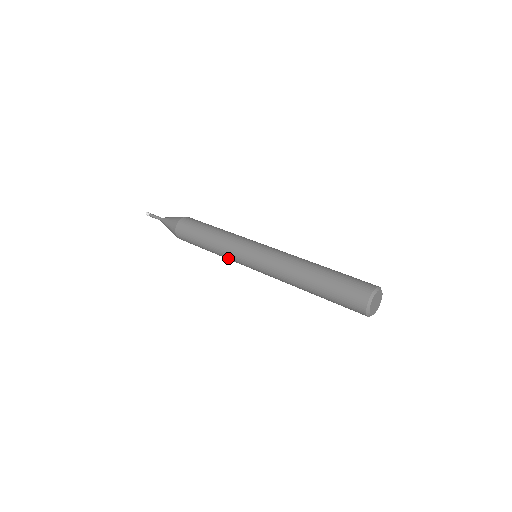
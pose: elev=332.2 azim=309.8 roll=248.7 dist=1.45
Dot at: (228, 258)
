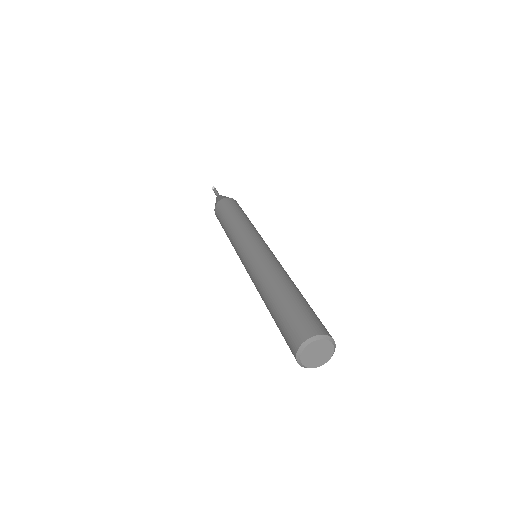
Dot at: (234, 248)
